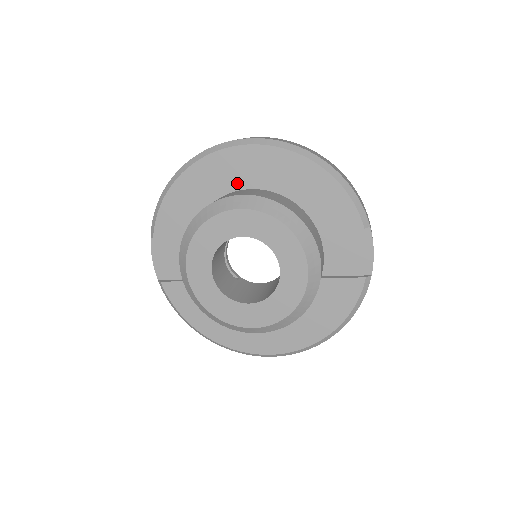
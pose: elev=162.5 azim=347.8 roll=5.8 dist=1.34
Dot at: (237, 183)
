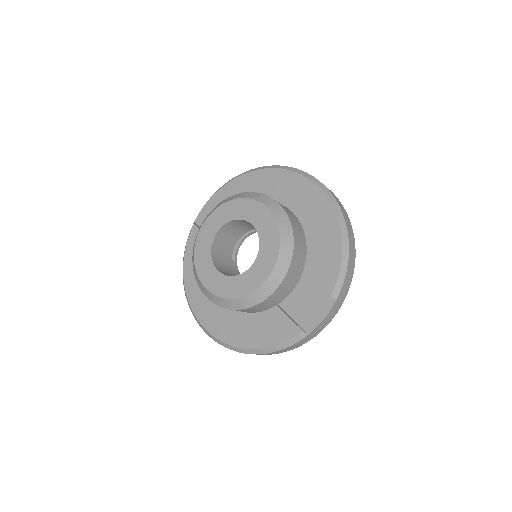
Dot at: (287, 200)
